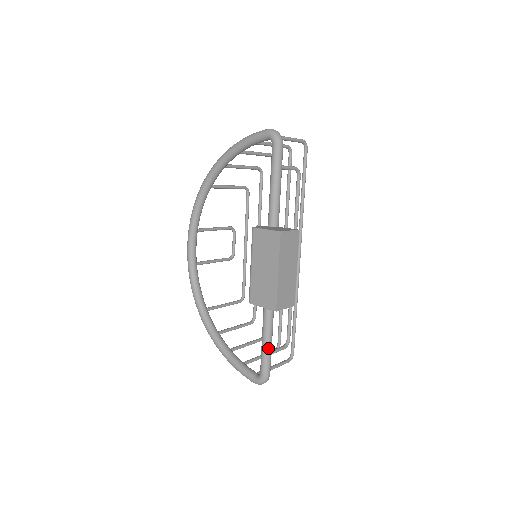
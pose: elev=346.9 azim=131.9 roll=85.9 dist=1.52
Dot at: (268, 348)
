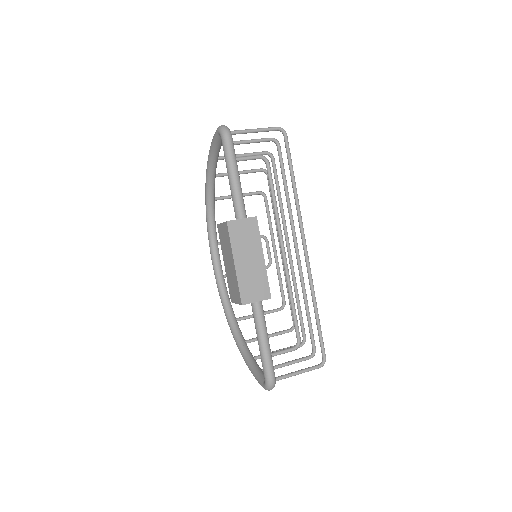
Dot at: (263, 349)
